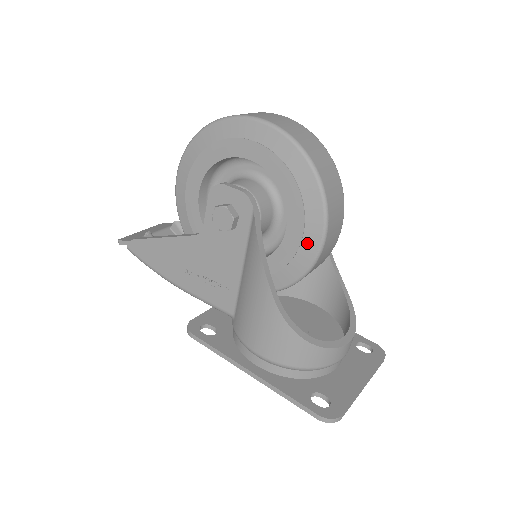
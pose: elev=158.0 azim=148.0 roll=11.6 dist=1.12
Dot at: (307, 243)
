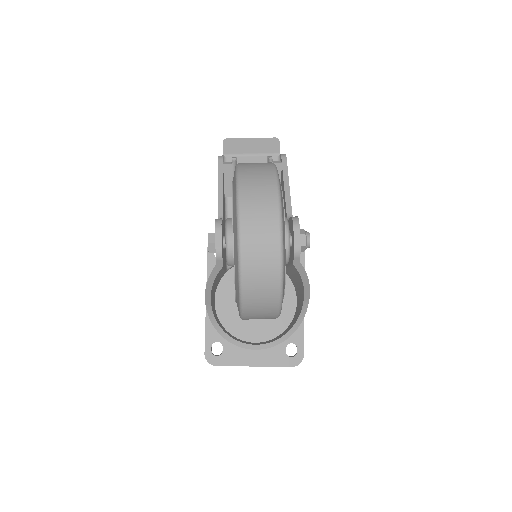
Dot at: occluded
